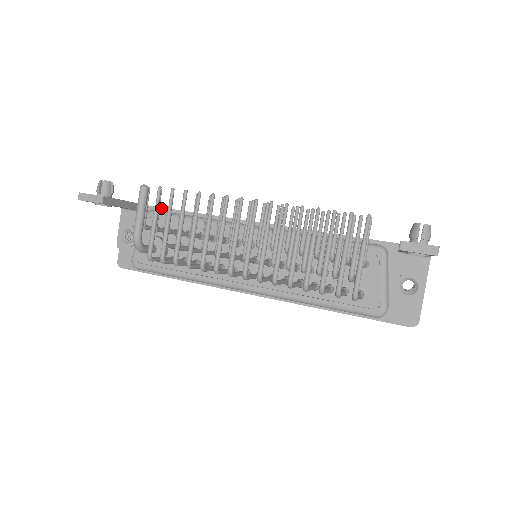
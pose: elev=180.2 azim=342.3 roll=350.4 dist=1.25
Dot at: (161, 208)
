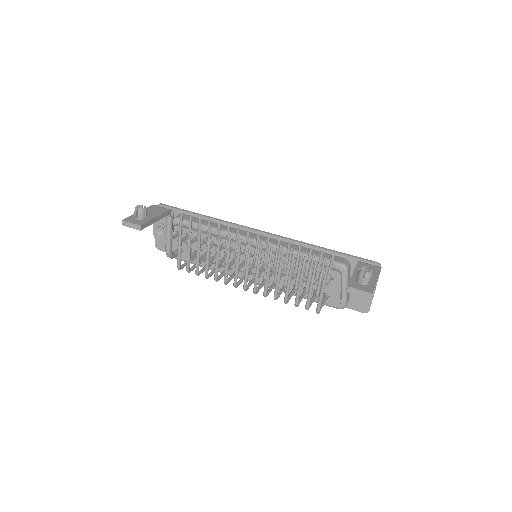
Dot at: (183, 211)
